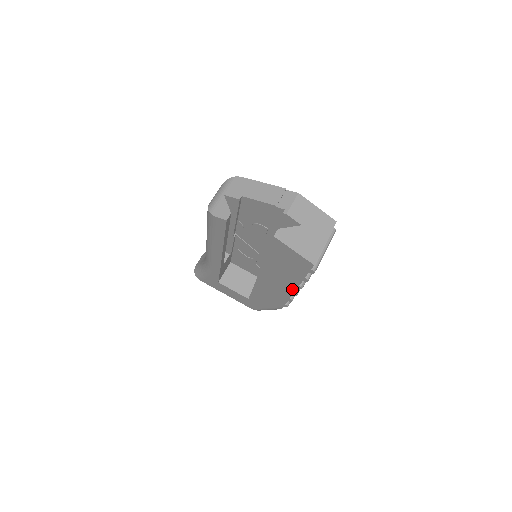
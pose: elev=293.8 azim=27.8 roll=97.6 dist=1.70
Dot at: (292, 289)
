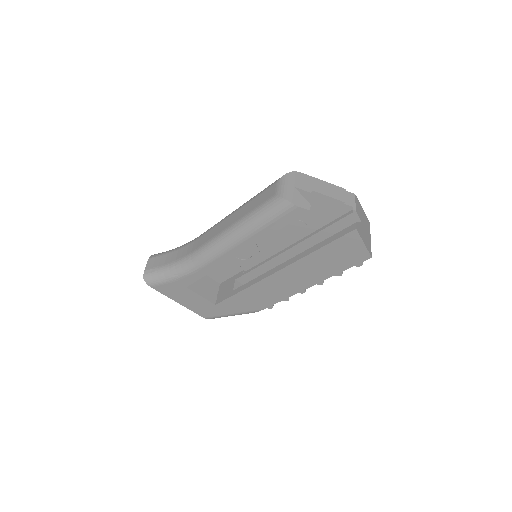
Dot at: (307, 286)
